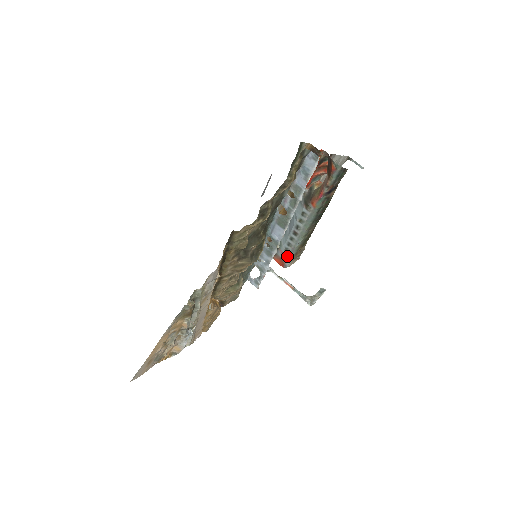
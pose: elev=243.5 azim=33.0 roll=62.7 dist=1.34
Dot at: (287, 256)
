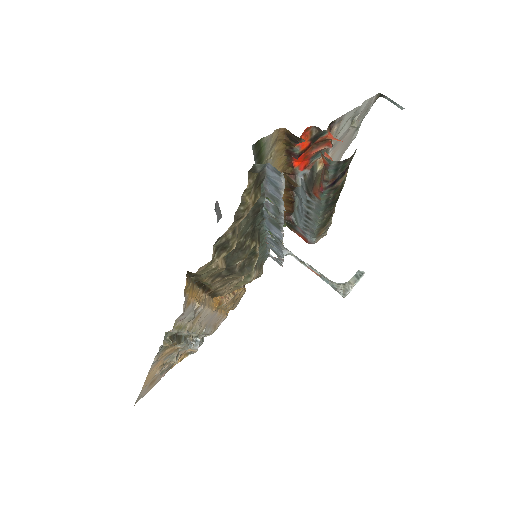
Dot at: (308, 235)
